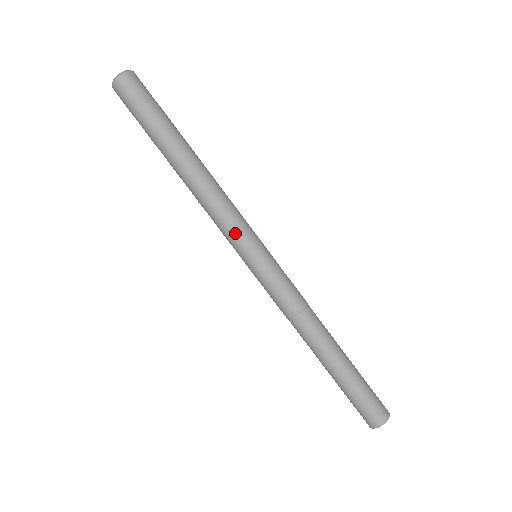
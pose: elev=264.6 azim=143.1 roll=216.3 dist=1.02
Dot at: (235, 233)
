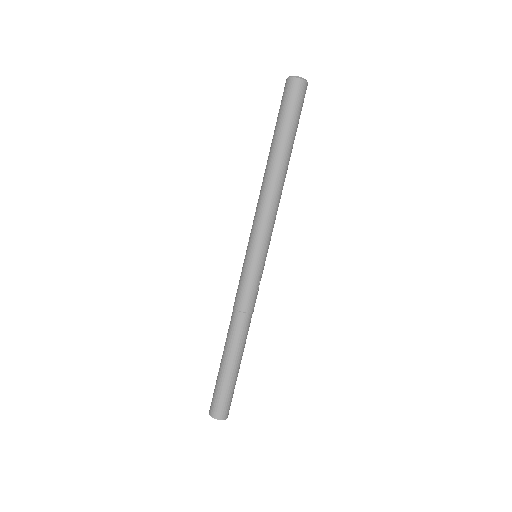
Dot at: (253, 230)
